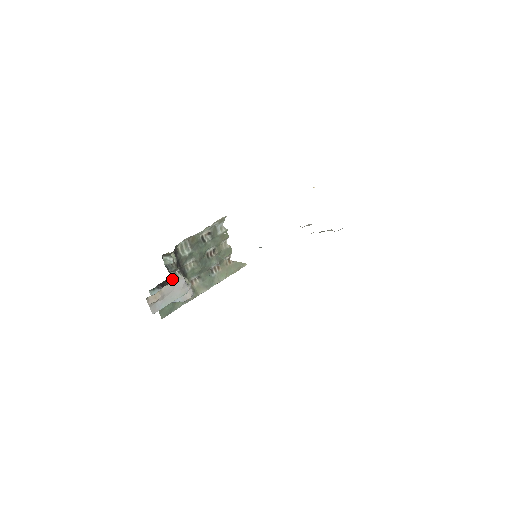
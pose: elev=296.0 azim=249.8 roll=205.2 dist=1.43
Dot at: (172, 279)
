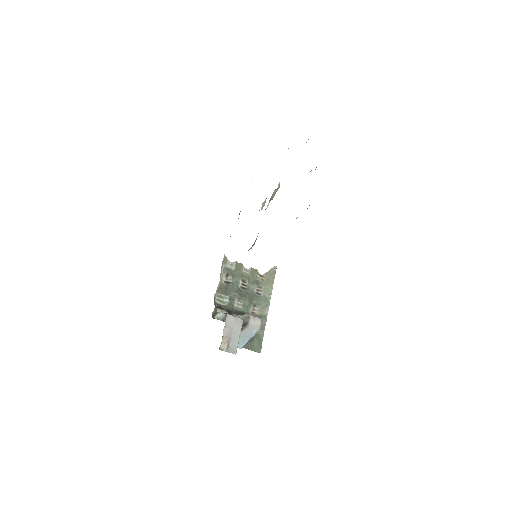
Dot at: occluded
